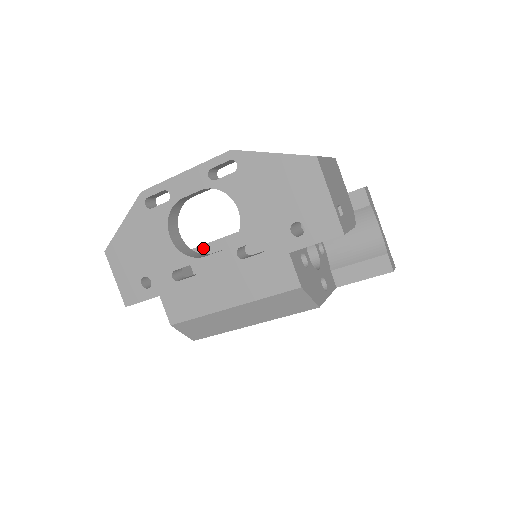
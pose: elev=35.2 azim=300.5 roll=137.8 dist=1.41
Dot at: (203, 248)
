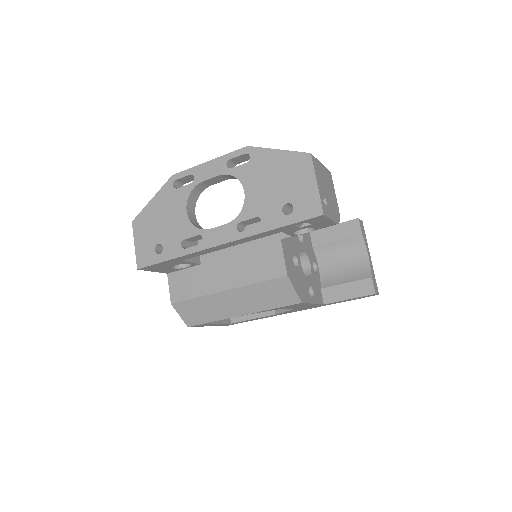
Dot at: occluded
